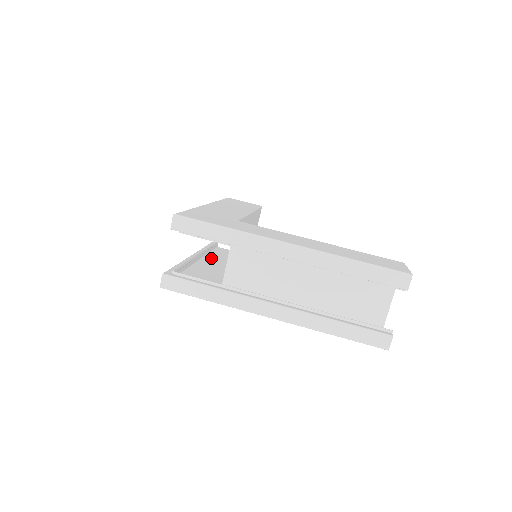
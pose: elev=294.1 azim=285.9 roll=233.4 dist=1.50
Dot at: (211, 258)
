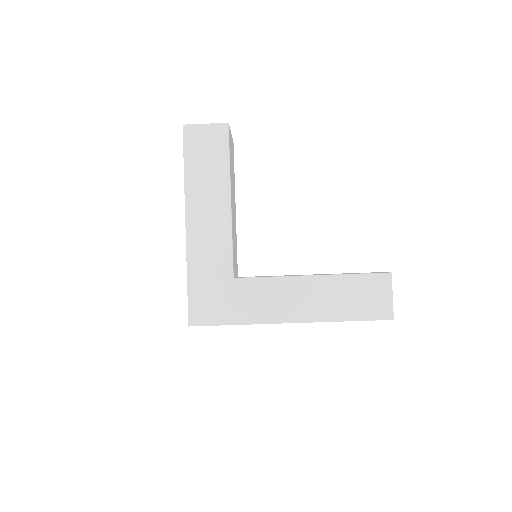
Dot at: occluded
